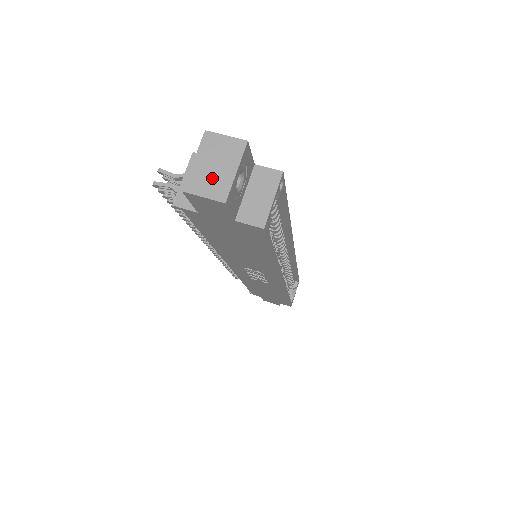
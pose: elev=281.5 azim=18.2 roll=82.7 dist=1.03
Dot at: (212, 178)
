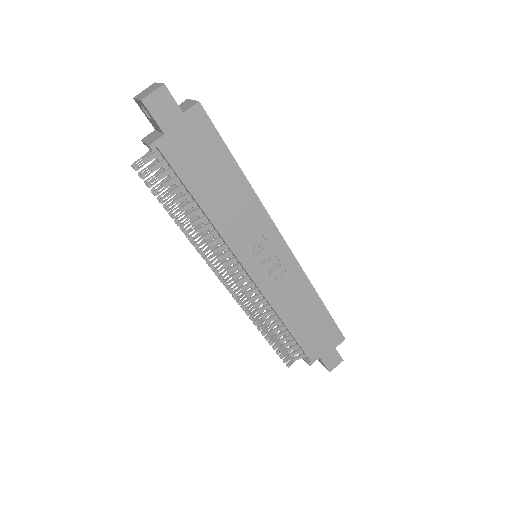
Dot at: (150, 91)
